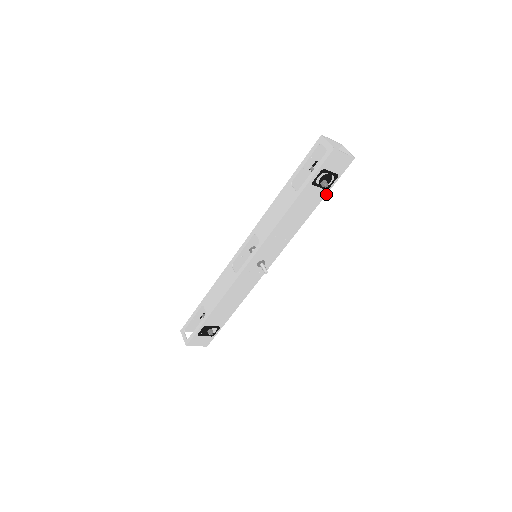
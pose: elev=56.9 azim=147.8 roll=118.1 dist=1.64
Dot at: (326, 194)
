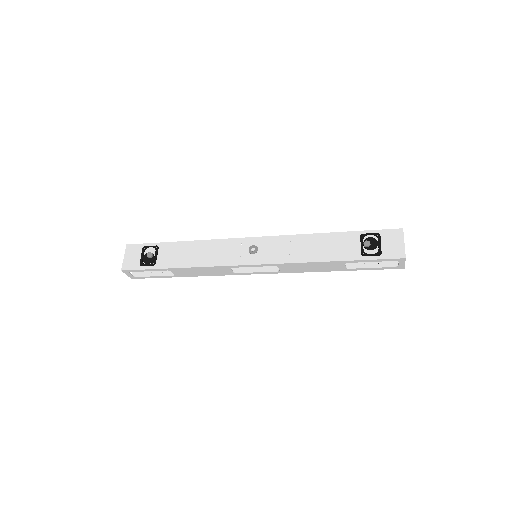
Dot at: occluded
